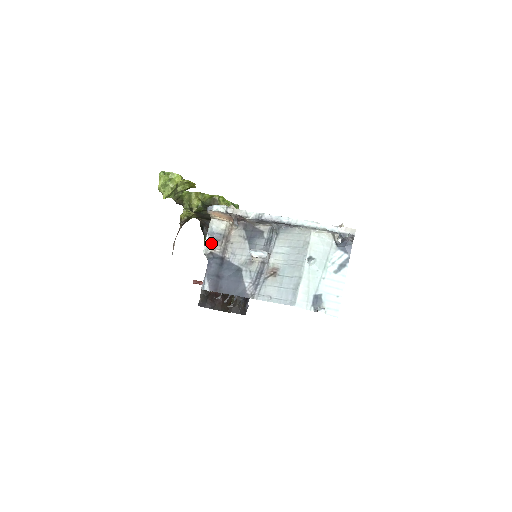
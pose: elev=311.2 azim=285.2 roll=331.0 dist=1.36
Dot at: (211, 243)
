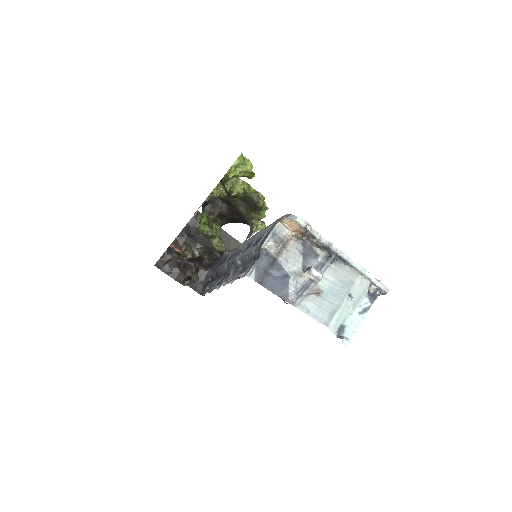
Dot at: (269, 241)
